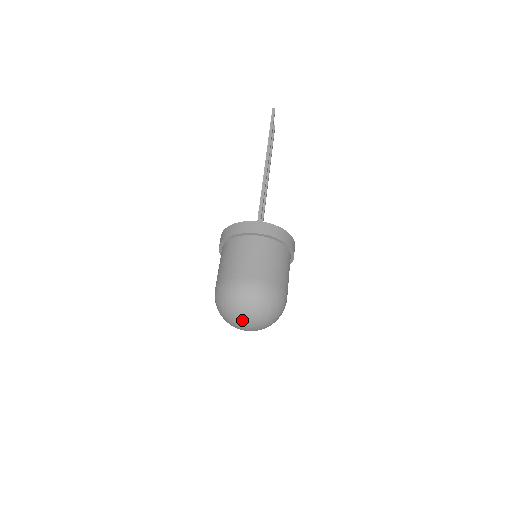
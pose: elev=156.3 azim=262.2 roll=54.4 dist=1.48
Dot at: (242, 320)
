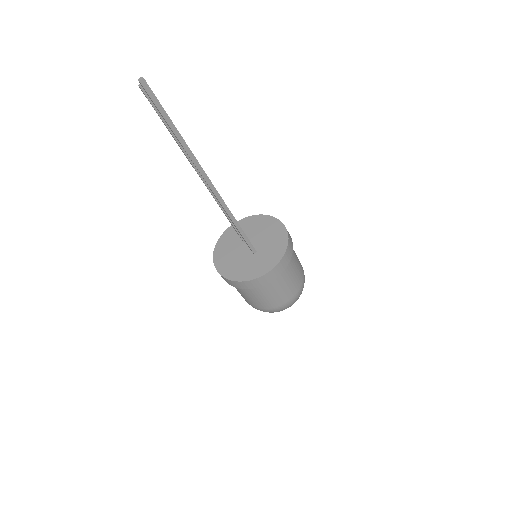
Dot at: occluded
